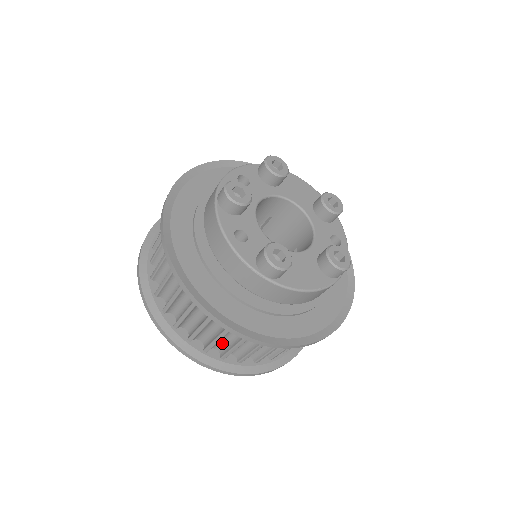
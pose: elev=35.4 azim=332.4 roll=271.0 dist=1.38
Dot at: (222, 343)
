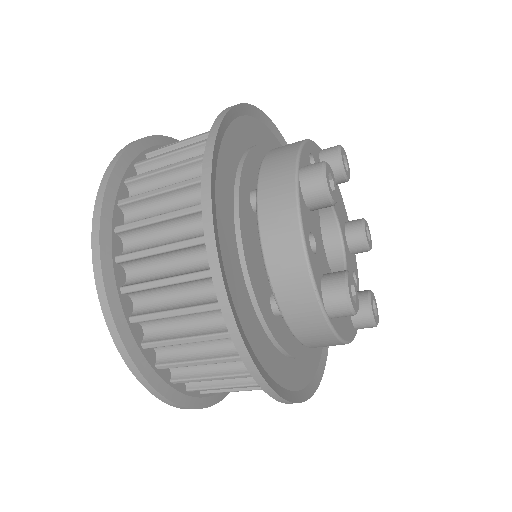
Dot at: occluded
